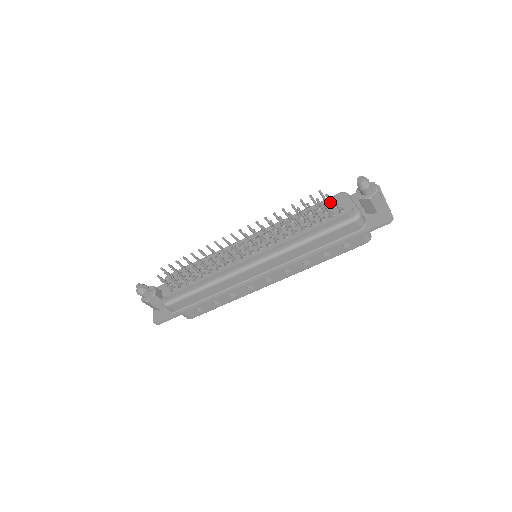
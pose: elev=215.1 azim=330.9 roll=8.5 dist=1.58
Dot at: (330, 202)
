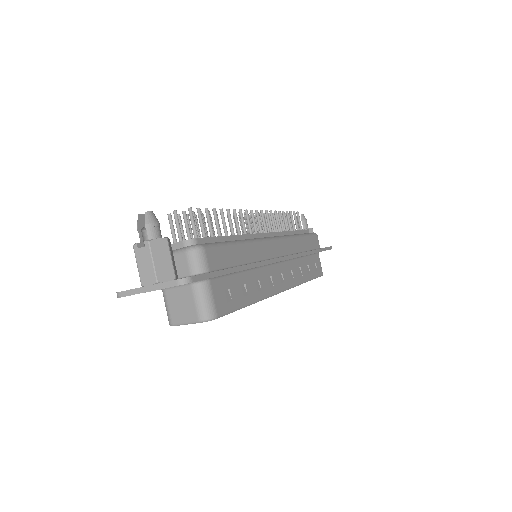
Dot at: (291, 223)
